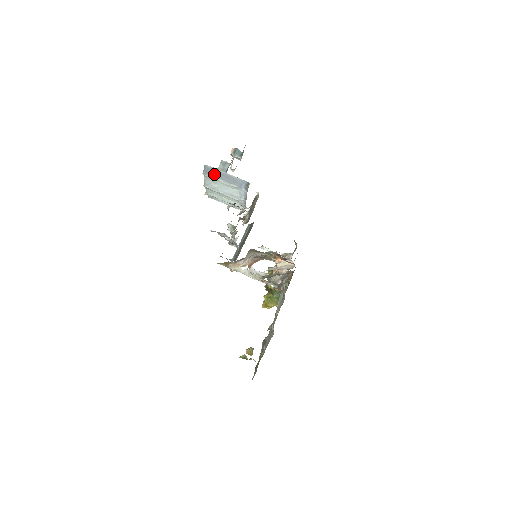
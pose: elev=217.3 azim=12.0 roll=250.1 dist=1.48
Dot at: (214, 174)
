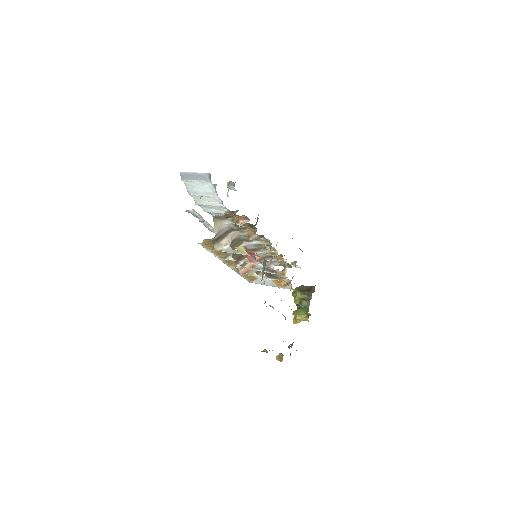
Dot at: (188, 177)
